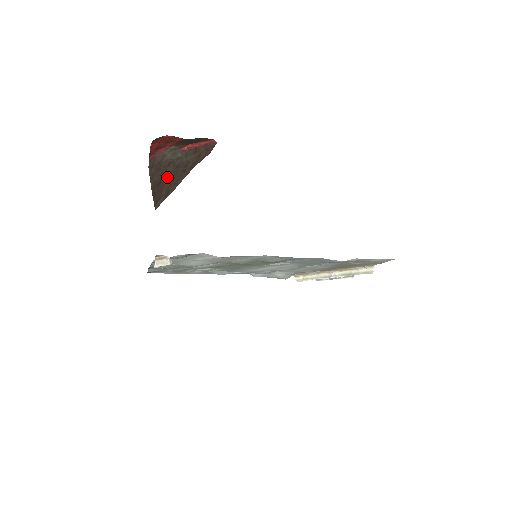
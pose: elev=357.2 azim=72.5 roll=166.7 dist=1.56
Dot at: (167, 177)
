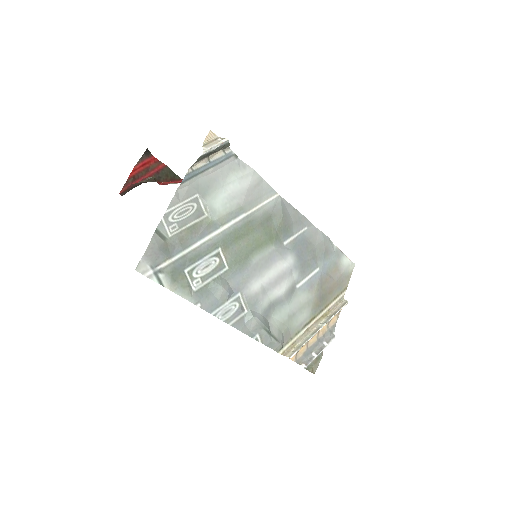
Dot at: occluded
